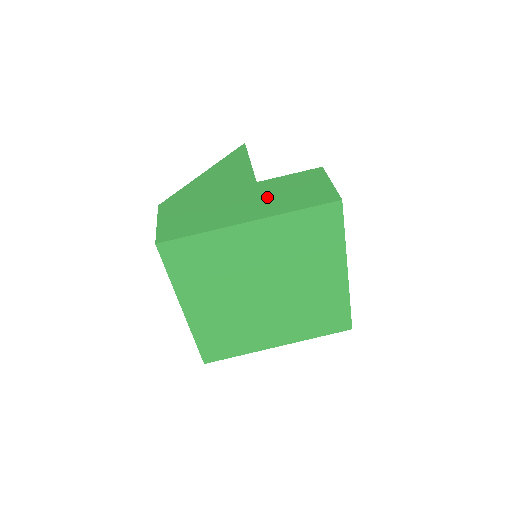
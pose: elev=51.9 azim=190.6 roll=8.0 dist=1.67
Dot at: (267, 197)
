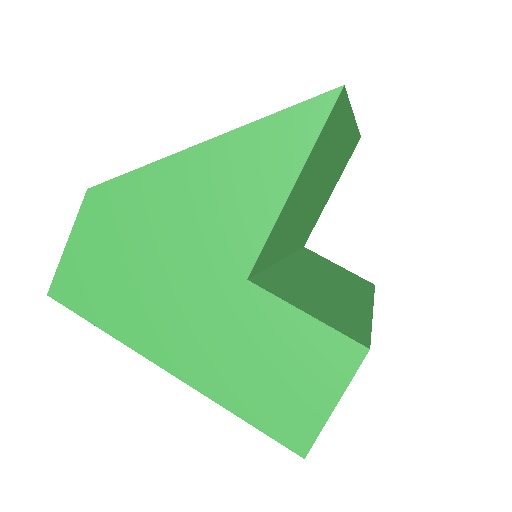
Dot at: (228, 341)
